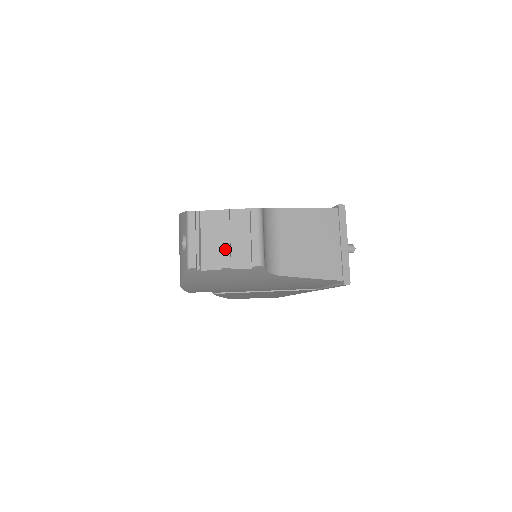
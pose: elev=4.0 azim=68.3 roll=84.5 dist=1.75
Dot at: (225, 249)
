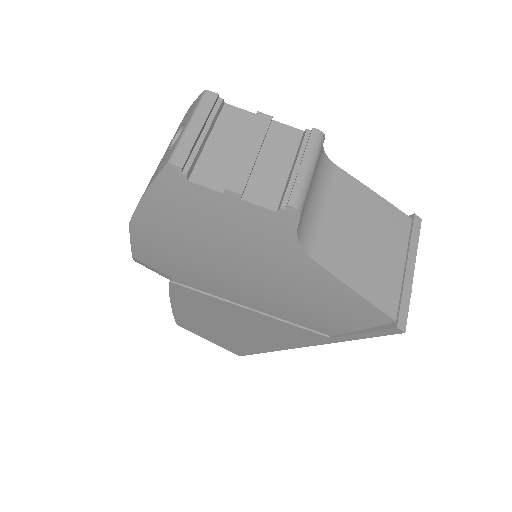
Dot at: (244, 164)
